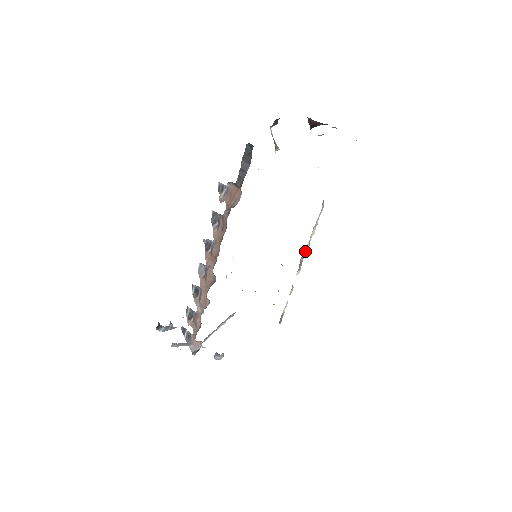
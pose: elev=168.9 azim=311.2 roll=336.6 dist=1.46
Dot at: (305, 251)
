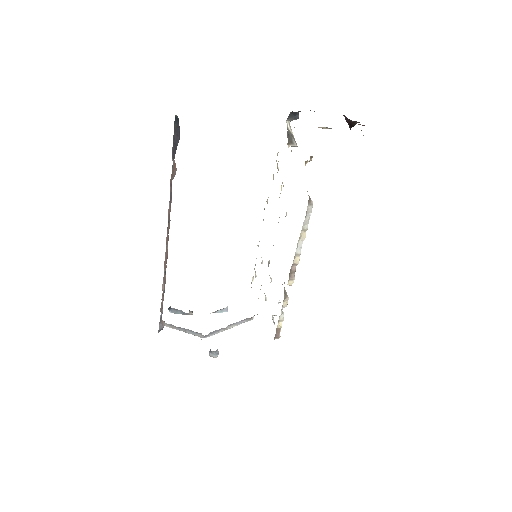
Dot at: (295, 258)
